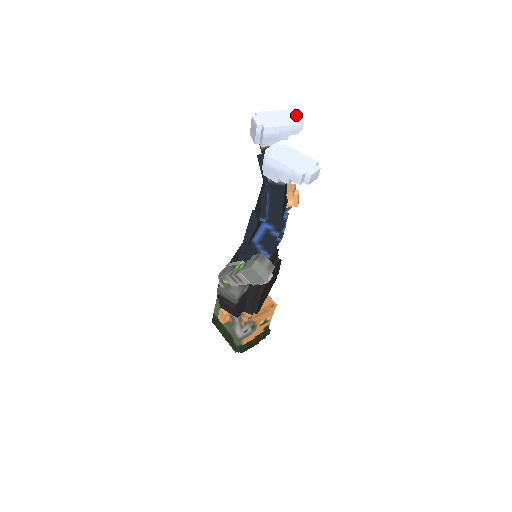
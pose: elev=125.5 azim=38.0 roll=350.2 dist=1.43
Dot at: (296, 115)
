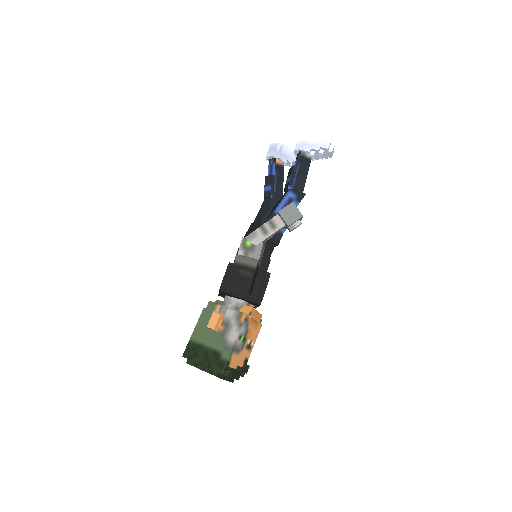
Dot at: occluded
